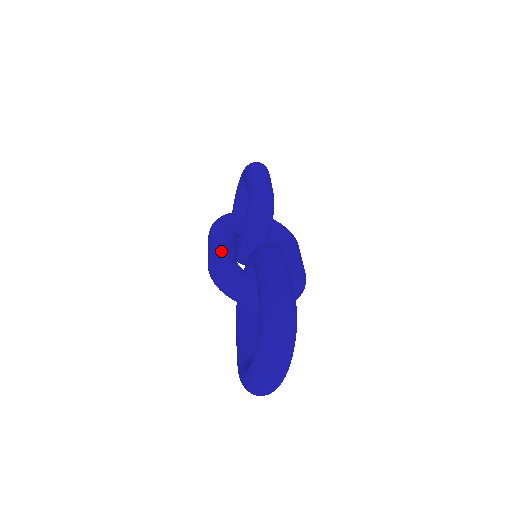
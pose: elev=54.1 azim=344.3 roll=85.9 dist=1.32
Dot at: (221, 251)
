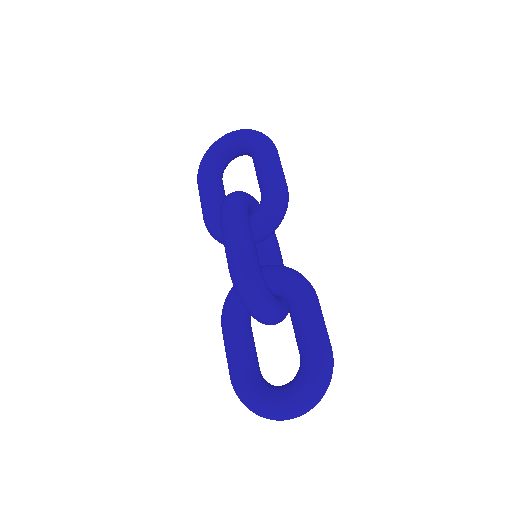
Dot at: (255, 258)
